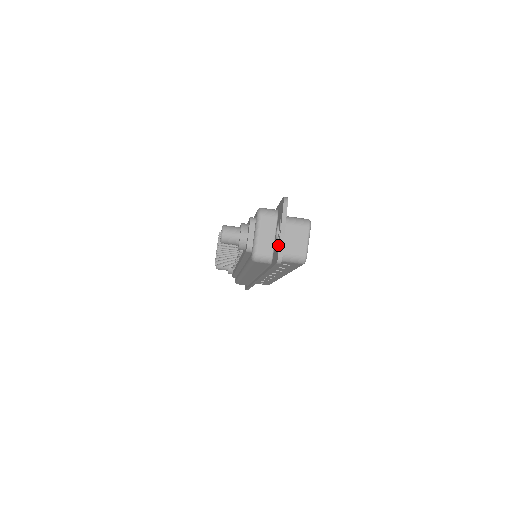
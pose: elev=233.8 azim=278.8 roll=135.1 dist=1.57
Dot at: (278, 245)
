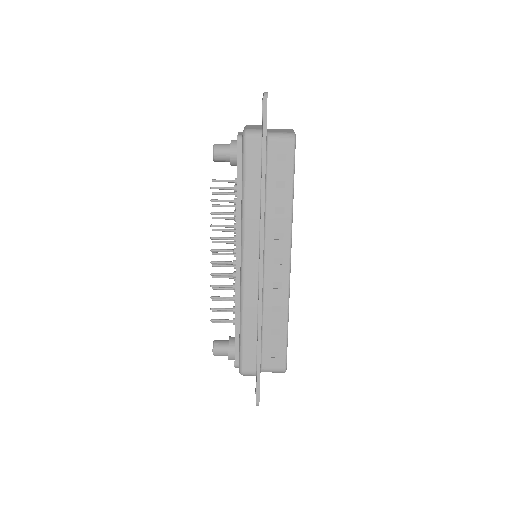
Dot at: occluded
